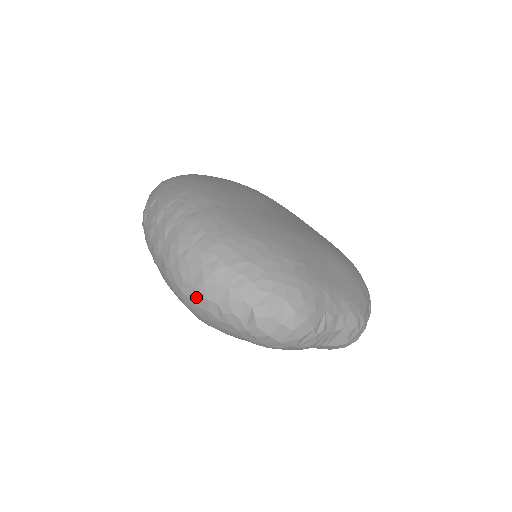
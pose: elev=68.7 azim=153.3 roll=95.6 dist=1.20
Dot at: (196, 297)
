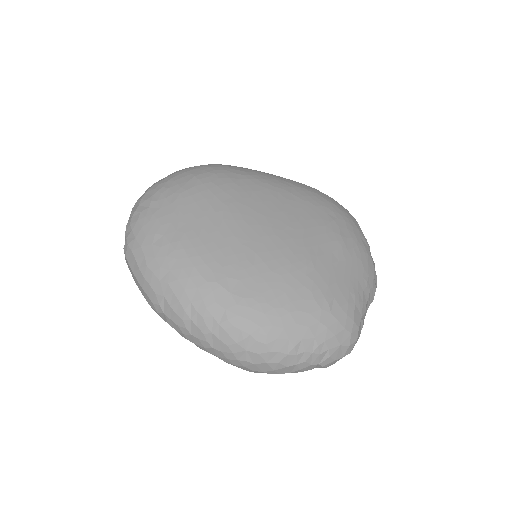
Dot at: (268, 373)
